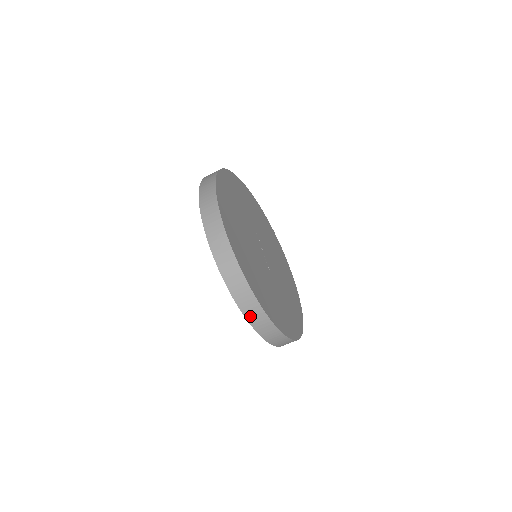
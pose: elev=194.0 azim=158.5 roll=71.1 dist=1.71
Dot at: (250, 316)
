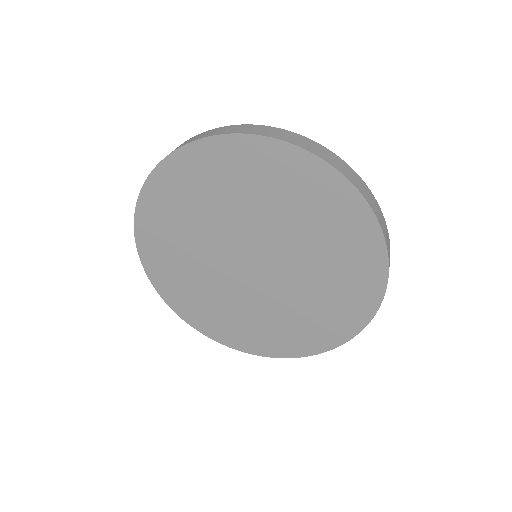
Dot at: (388, 276)
